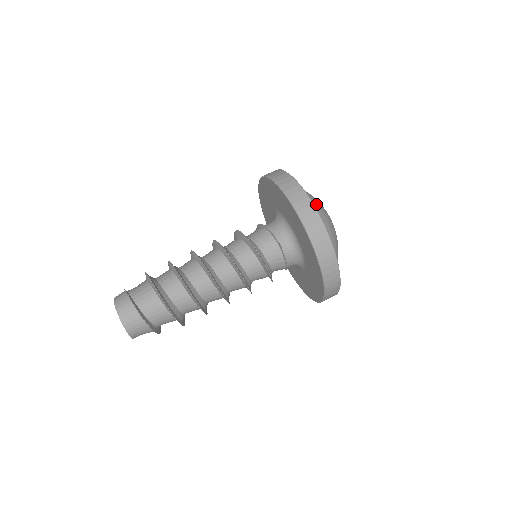
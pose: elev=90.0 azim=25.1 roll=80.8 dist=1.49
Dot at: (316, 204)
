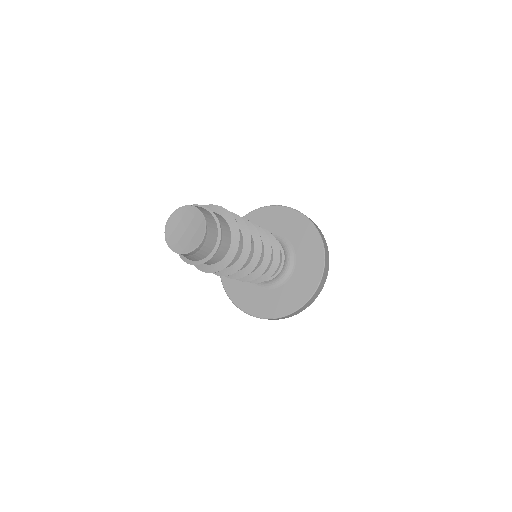
Dot at: occluded
